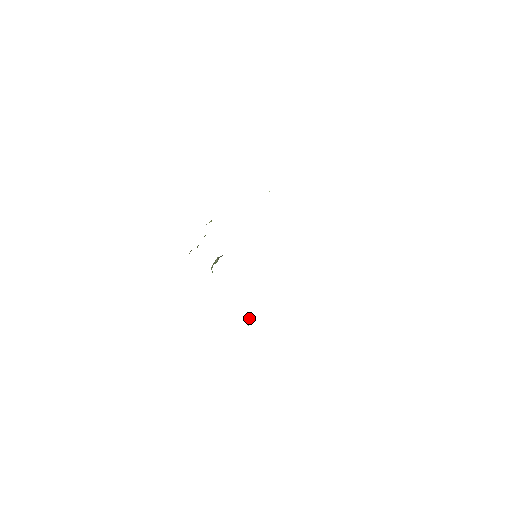
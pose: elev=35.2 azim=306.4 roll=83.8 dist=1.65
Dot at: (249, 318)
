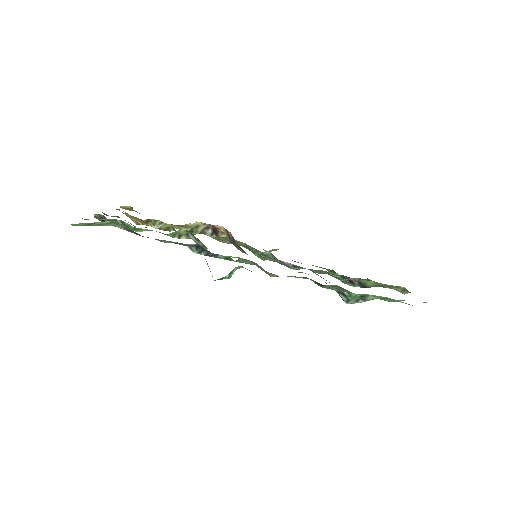
Dot at: (234, 270)
